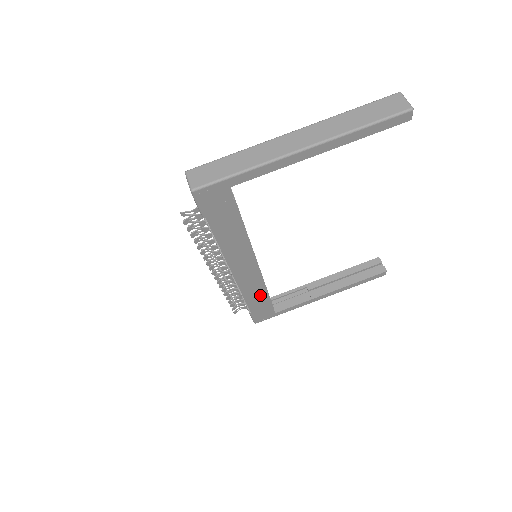
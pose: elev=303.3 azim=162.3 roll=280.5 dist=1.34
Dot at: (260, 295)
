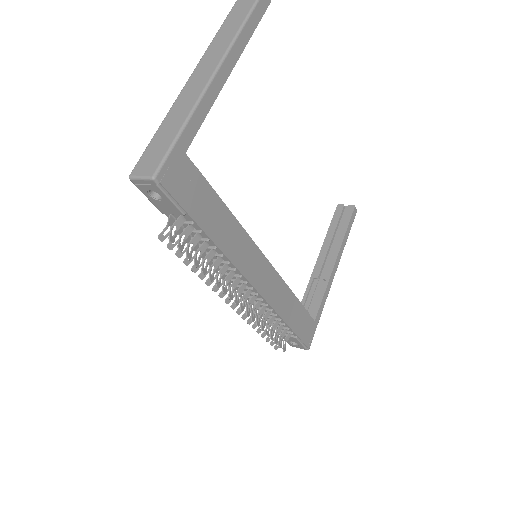
Dot at: (290, 303)
